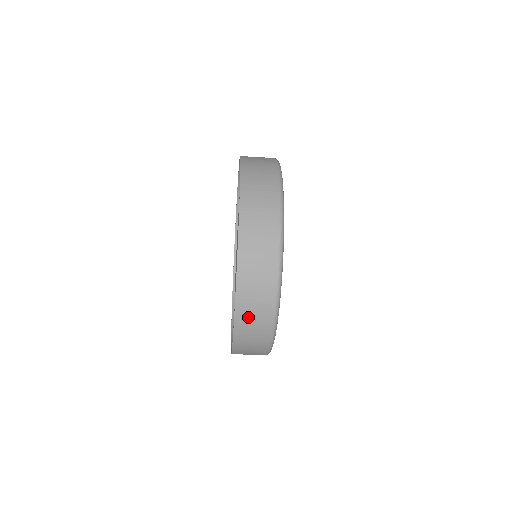
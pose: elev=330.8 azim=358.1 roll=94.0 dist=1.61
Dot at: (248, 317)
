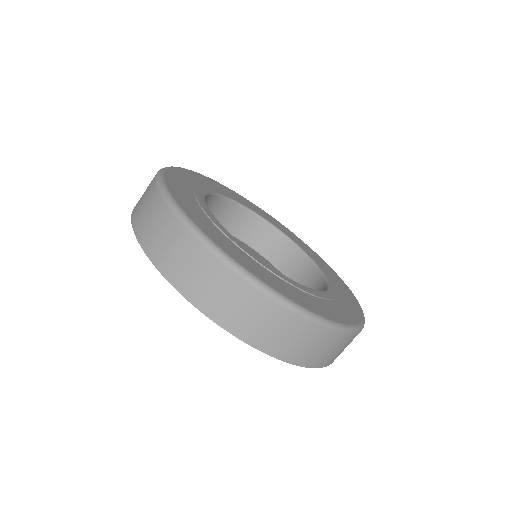
Dot at: (218, 303)
